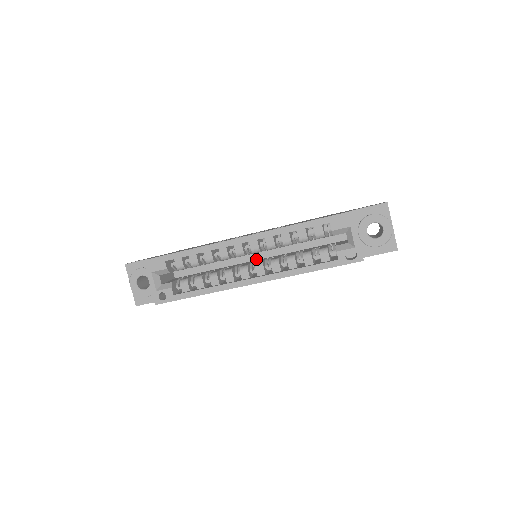
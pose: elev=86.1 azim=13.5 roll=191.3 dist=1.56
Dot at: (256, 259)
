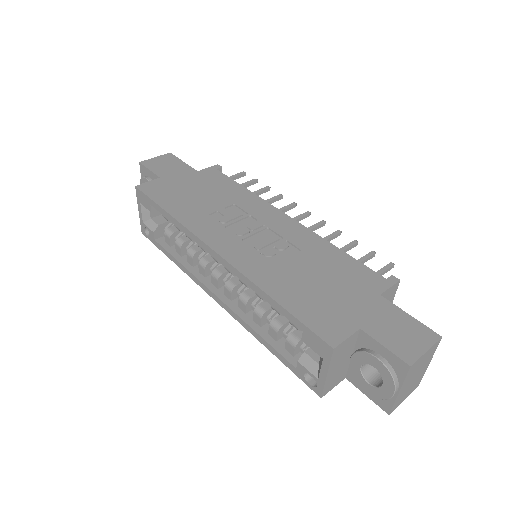
Dot at: occluded
